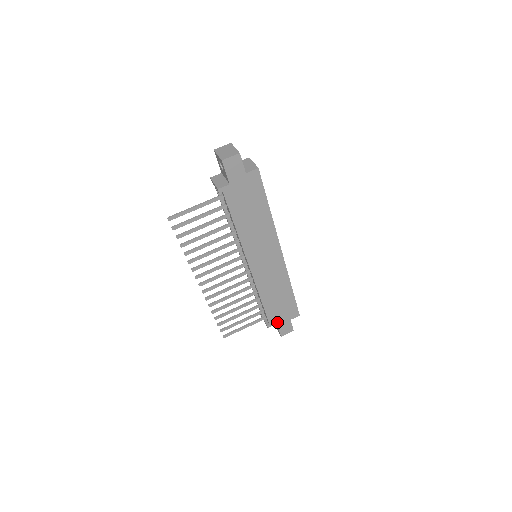
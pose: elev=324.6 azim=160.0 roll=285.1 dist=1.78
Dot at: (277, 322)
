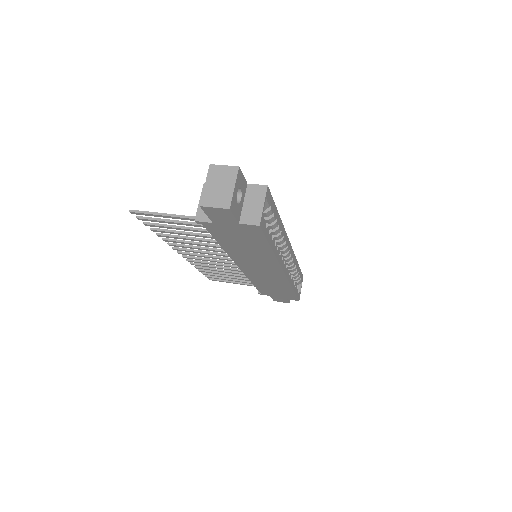
Dot at: (271, 295)
